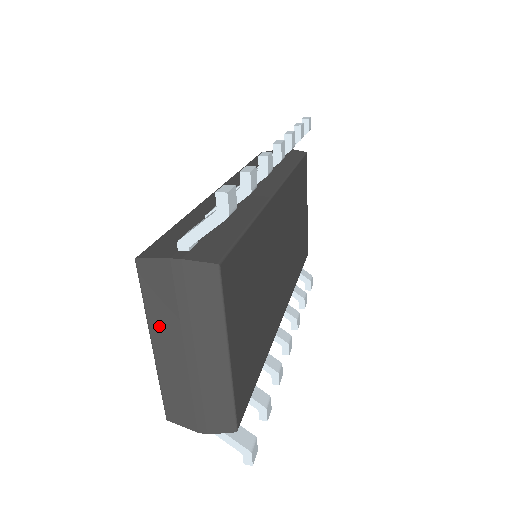
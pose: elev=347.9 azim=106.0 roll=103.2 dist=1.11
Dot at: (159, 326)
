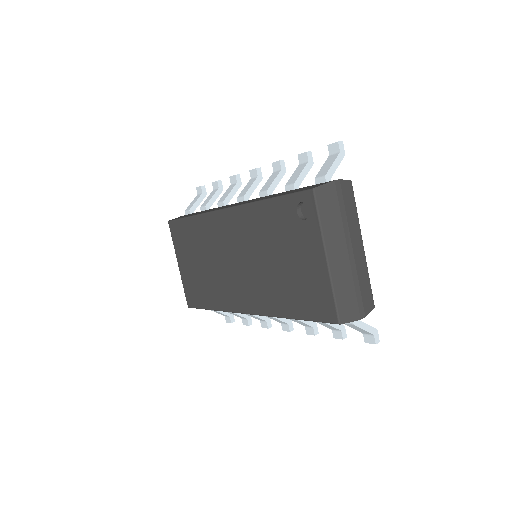
Dot at: (331, 236)
